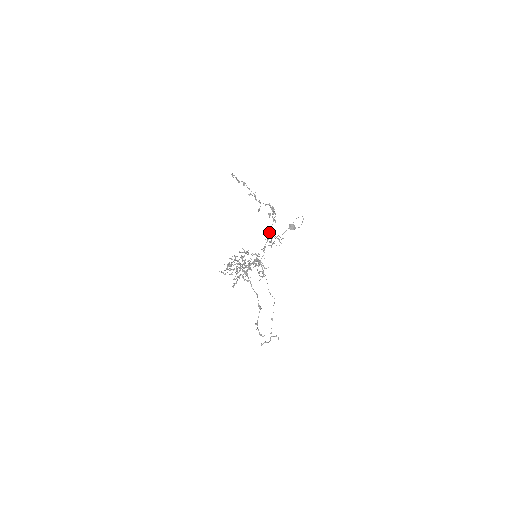
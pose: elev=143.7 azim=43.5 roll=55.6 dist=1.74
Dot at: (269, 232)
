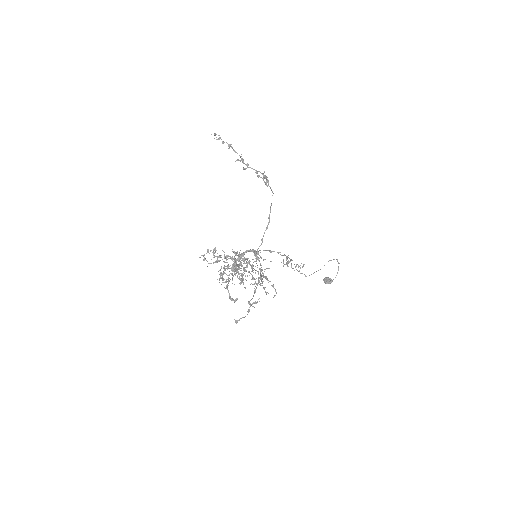
Dot at: (268, 217)
